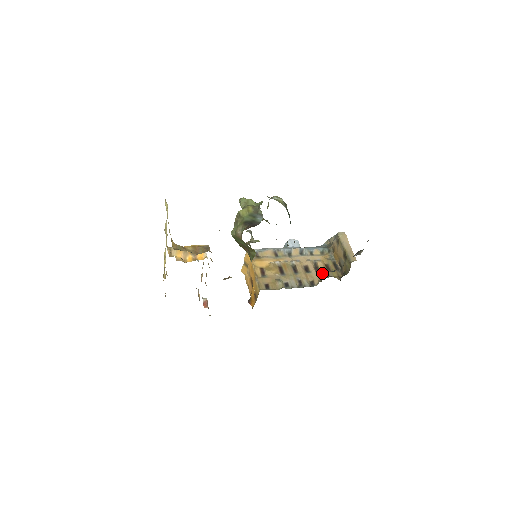
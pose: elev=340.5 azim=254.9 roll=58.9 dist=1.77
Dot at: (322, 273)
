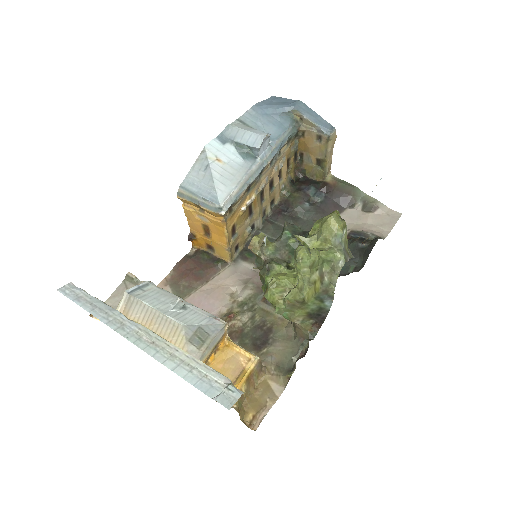
Dot at: (284, 181)
